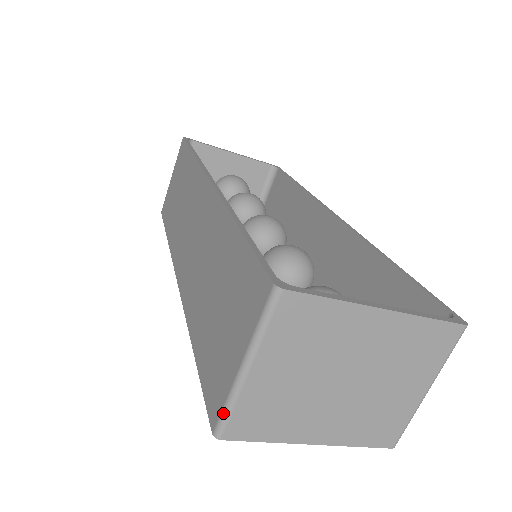
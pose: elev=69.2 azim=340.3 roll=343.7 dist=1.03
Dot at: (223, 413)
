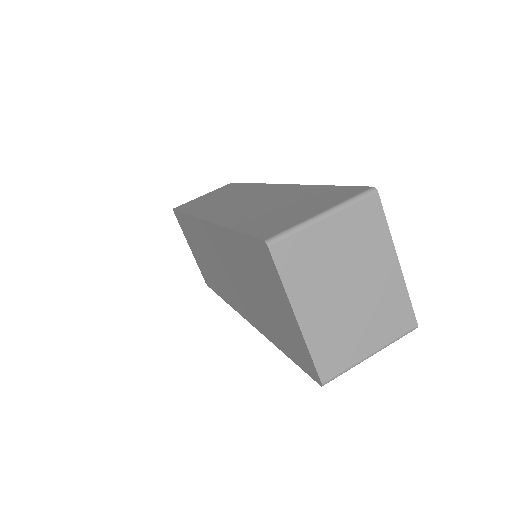
Dot at: (285, 231)
